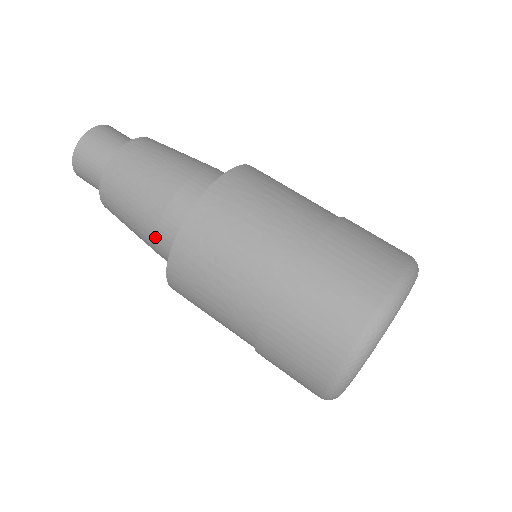
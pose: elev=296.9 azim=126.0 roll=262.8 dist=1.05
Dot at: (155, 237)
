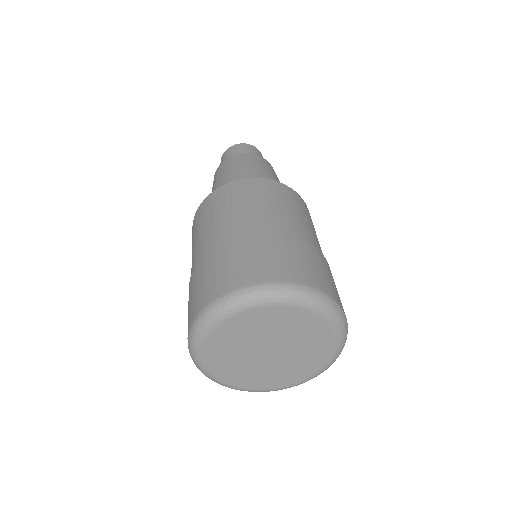
Dot at: occluded
